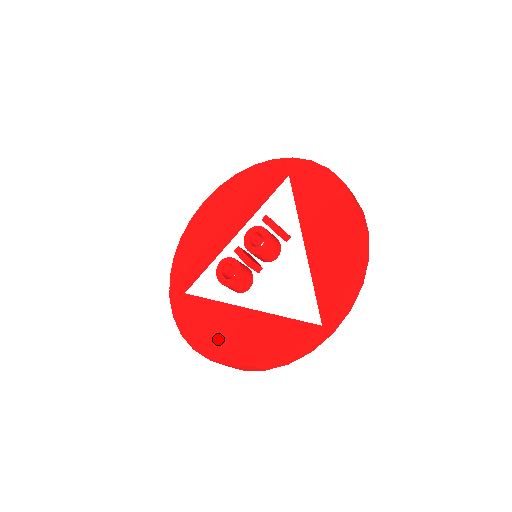
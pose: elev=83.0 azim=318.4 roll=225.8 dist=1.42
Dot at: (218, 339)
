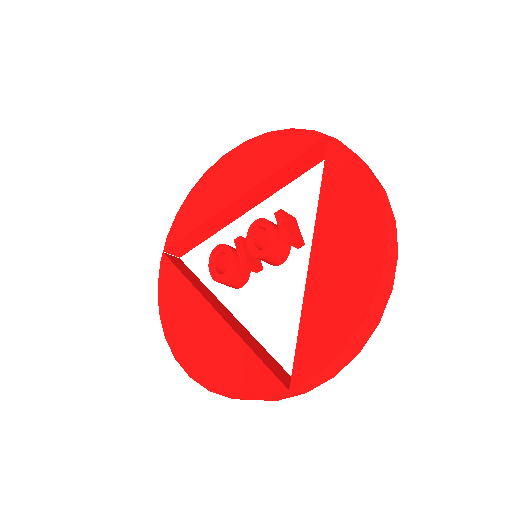
Dot at: (188, 339)
